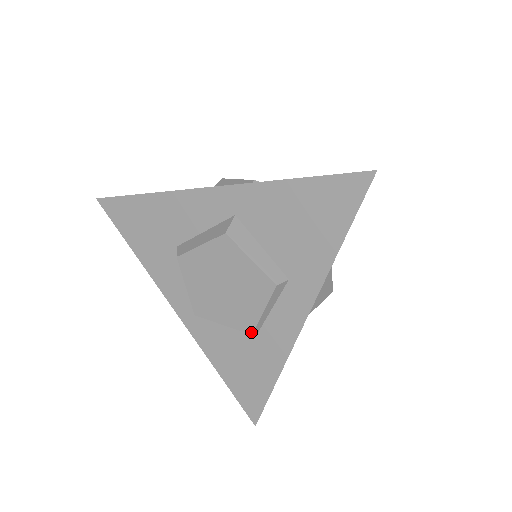
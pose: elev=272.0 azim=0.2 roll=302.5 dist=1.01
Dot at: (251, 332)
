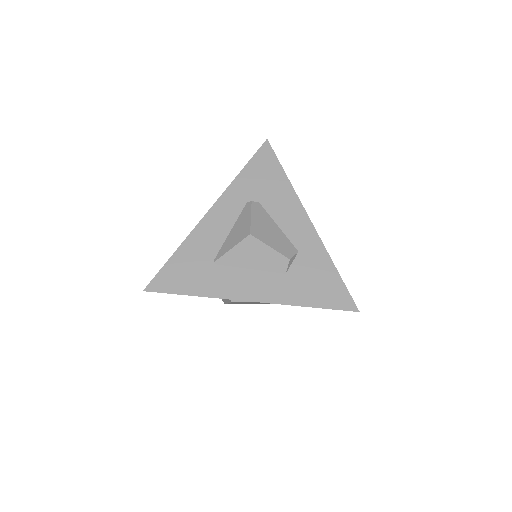
Dot at: occluded
